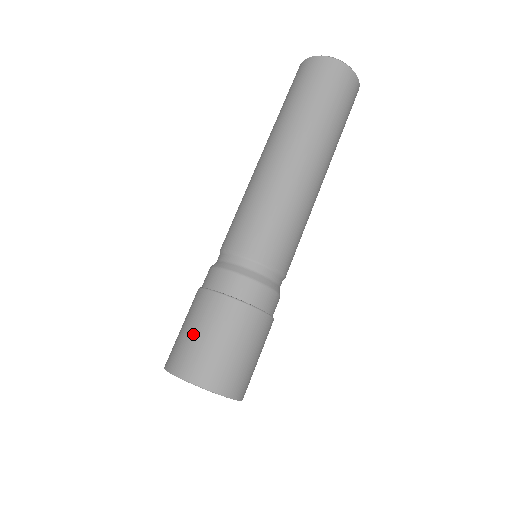
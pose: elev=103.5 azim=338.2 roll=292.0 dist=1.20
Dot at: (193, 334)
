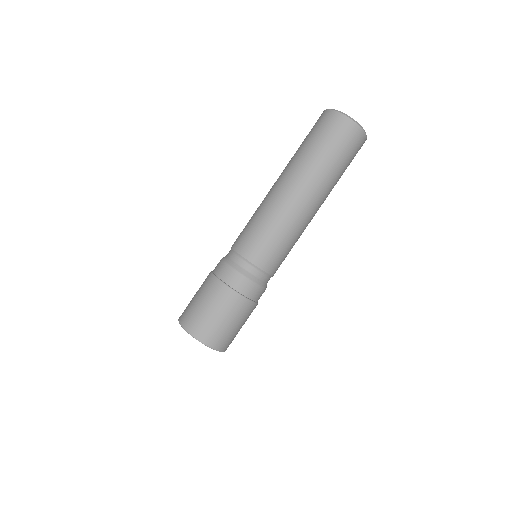
Dot at: (220, 320)
